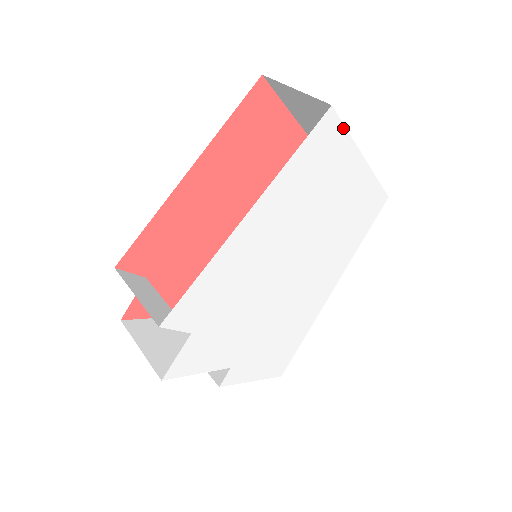
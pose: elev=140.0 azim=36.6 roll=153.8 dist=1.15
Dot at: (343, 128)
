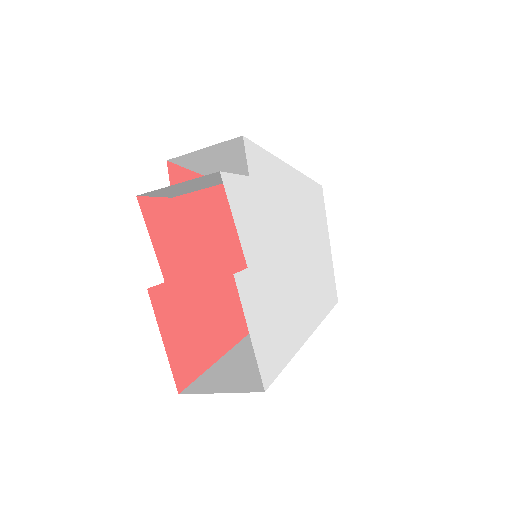
Dot at: (324, 206)
